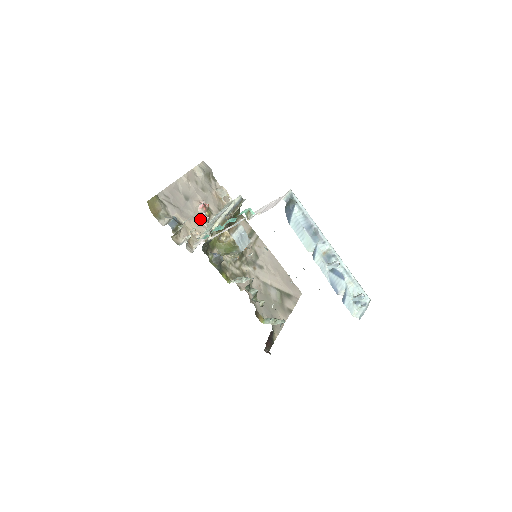
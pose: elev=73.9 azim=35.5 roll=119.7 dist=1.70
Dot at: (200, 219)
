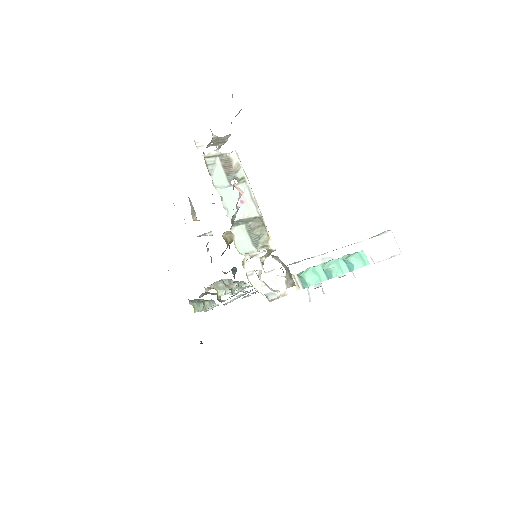
Dot at: occluded
